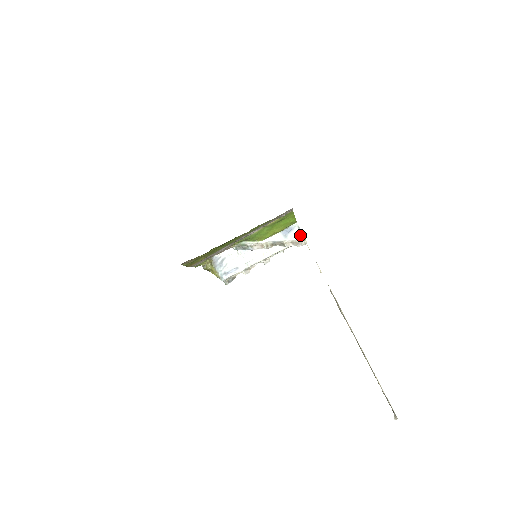
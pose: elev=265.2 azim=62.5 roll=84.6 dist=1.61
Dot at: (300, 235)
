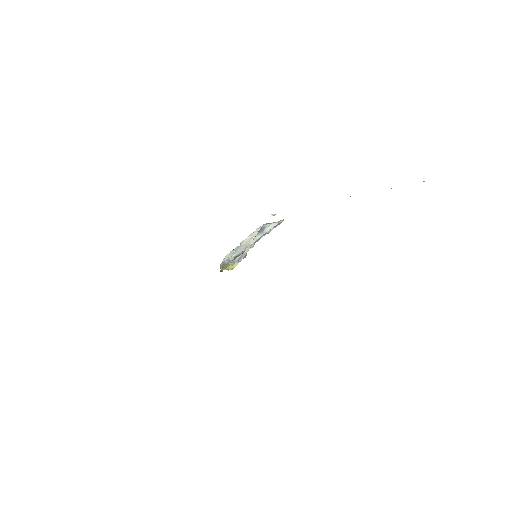
Dot at: (274, 224)
